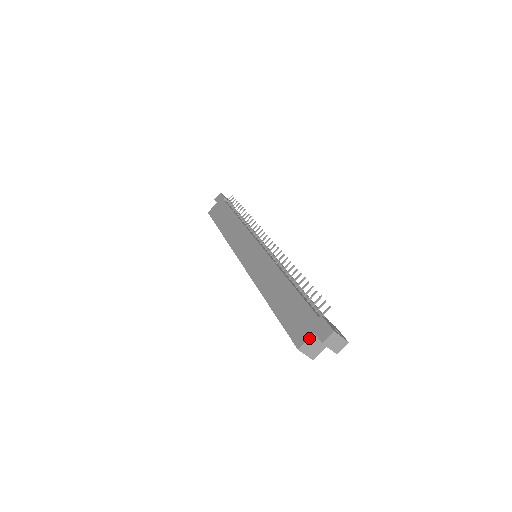
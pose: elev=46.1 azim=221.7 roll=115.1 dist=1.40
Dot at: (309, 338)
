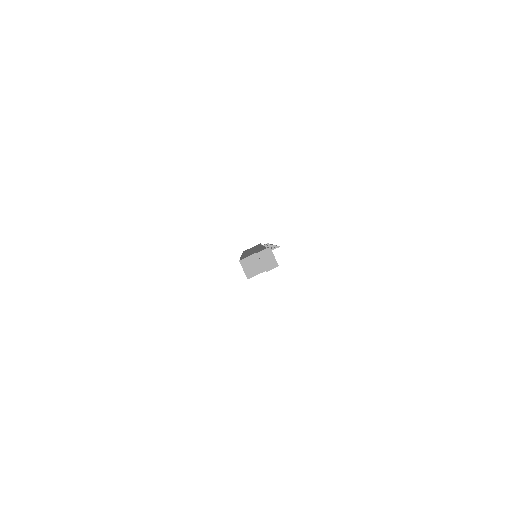
Dot at: (251, 255)
